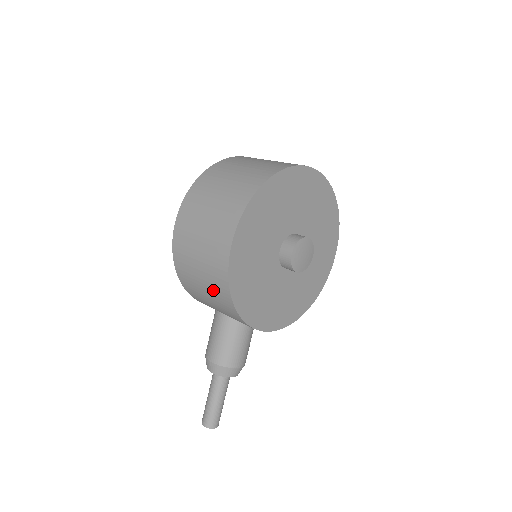
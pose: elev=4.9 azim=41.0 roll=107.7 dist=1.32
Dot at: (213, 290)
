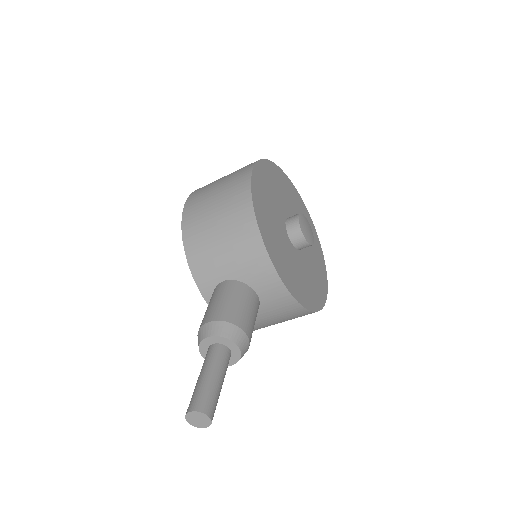
Dot at: (230, 213)
